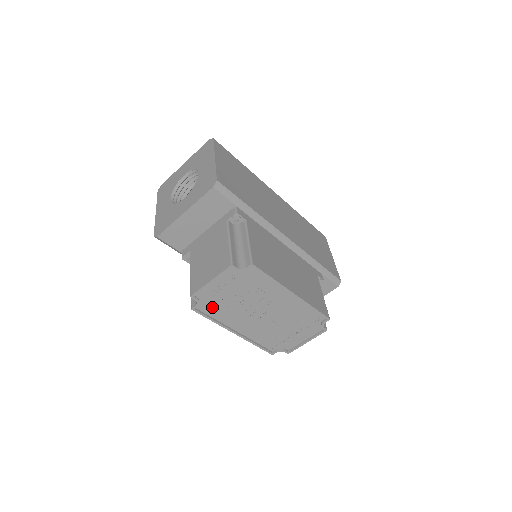
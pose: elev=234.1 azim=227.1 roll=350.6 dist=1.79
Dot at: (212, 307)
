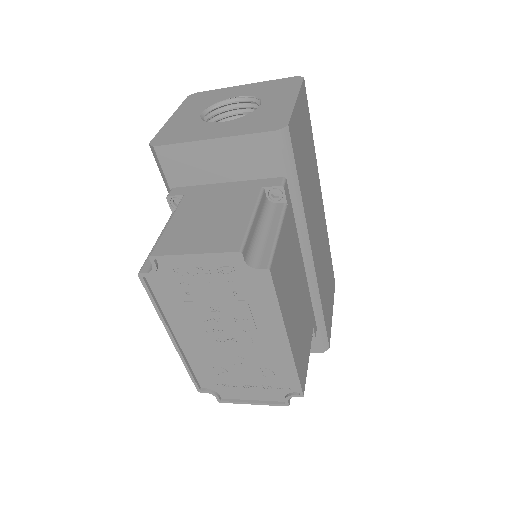
Dot at: (168, 289)
